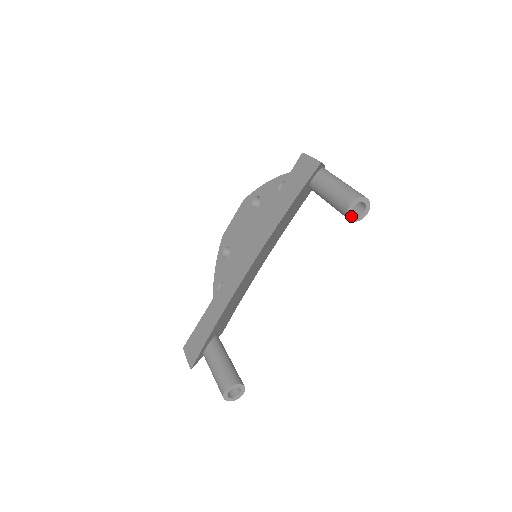
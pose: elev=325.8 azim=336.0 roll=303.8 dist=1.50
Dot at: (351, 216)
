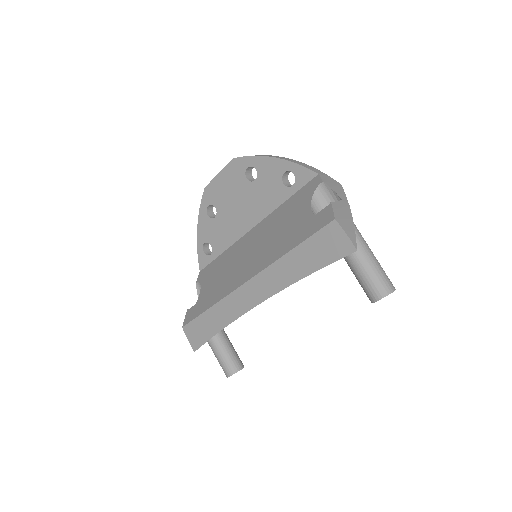
Dot at: occluded
